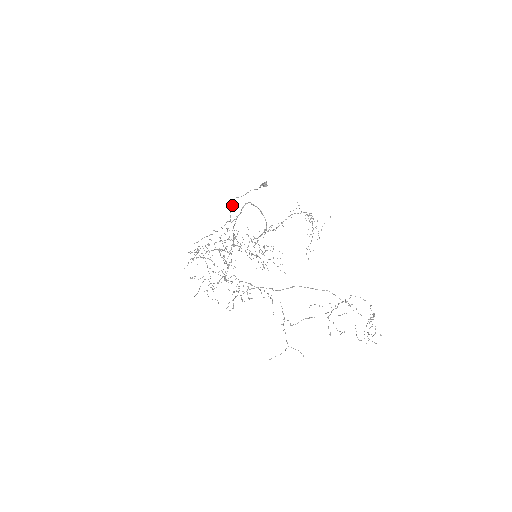
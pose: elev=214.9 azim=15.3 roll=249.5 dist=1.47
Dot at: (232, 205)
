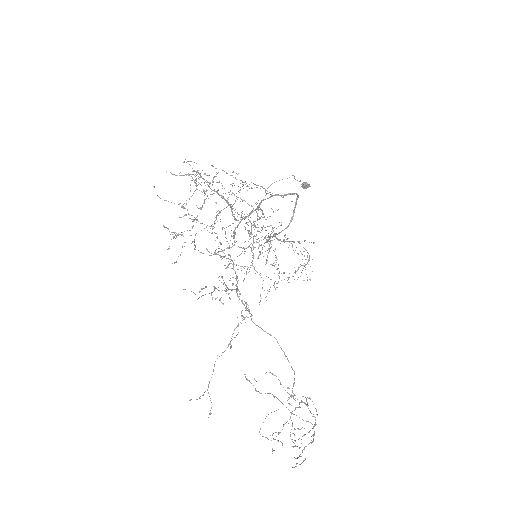
Dot at: occluded
